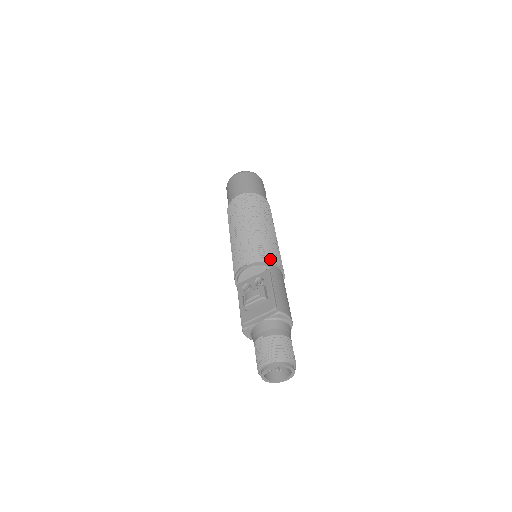
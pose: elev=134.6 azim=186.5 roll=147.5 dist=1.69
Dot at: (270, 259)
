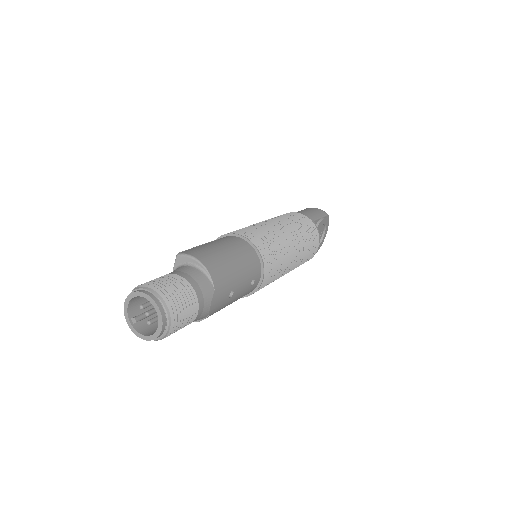
Dot at: occluded
